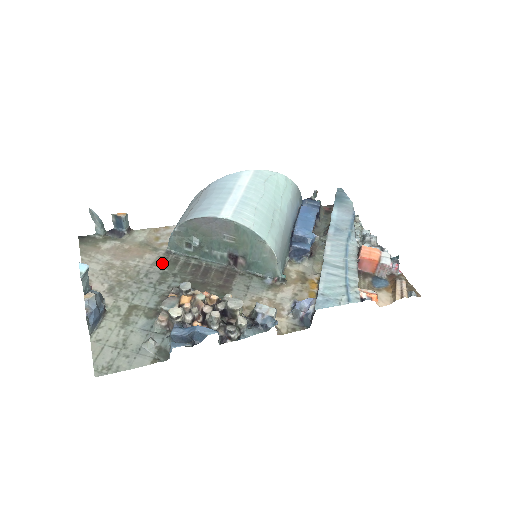
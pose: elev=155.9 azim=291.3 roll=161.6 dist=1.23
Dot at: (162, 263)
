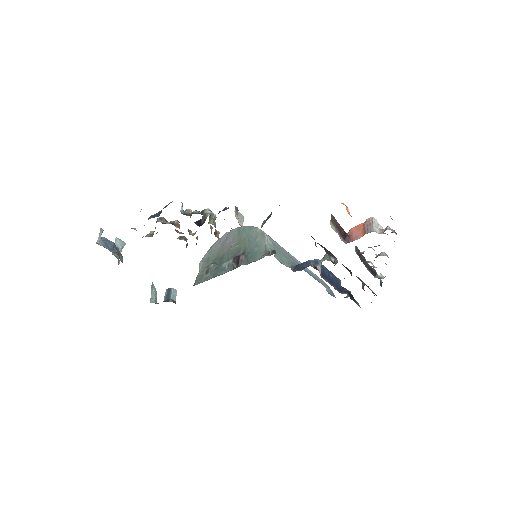
Dot at: occluded
